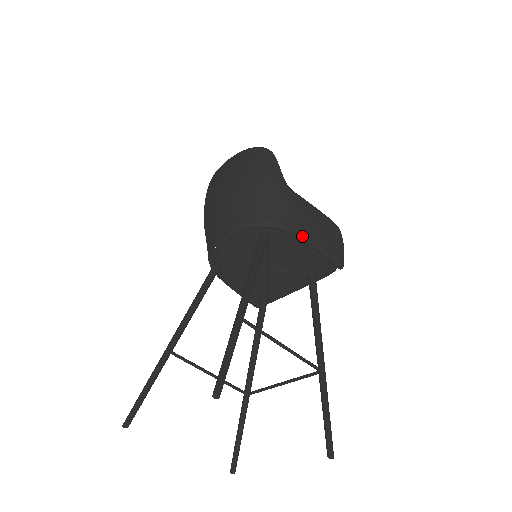
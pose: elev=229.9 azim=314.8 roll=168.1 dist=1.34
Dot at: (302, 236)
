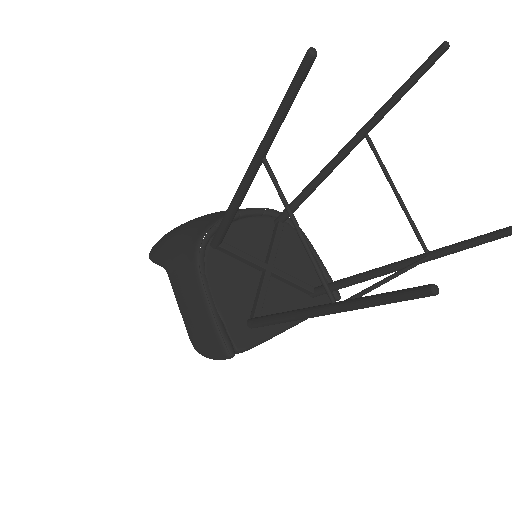
Dot at: (309, 241)
